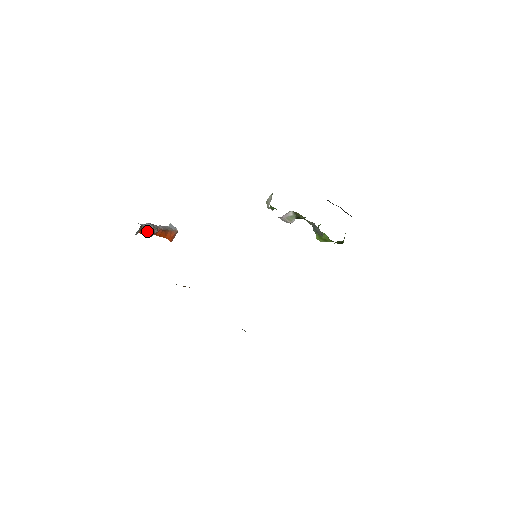
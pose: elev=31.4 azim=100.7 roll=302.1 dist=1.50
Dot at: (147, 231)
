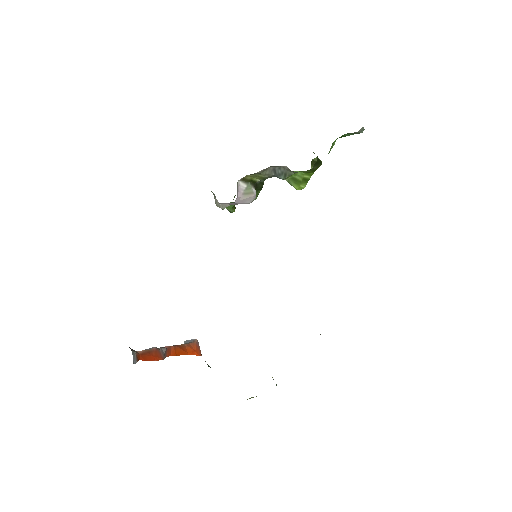
Dot at: (150, 354)
